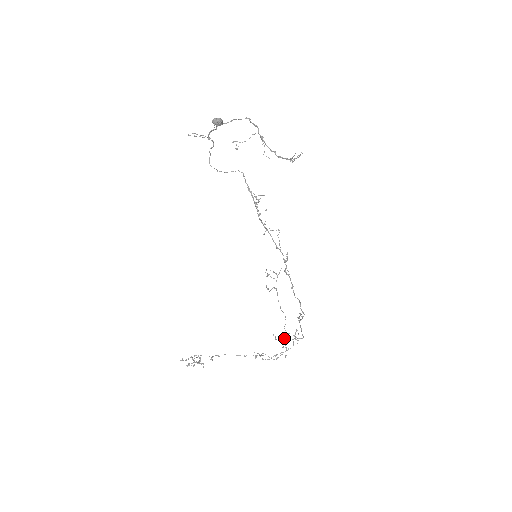
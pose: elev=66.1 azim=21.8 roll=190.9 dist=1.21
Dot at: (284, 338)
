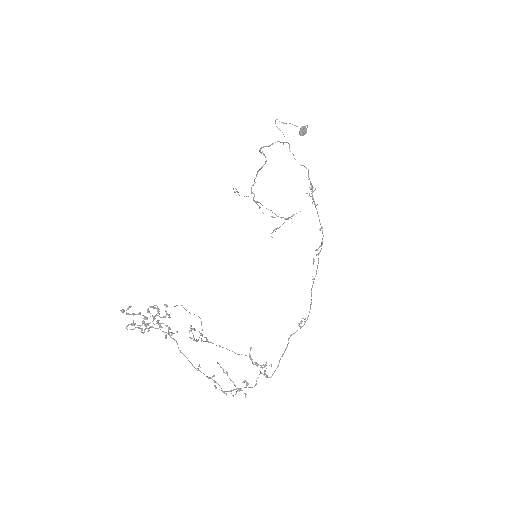
Dot at: (255, 363)
